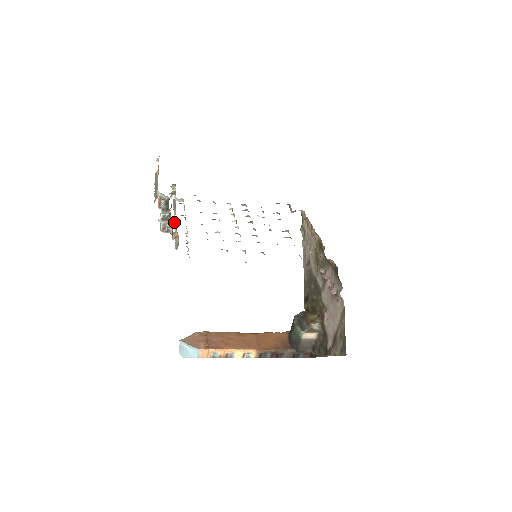
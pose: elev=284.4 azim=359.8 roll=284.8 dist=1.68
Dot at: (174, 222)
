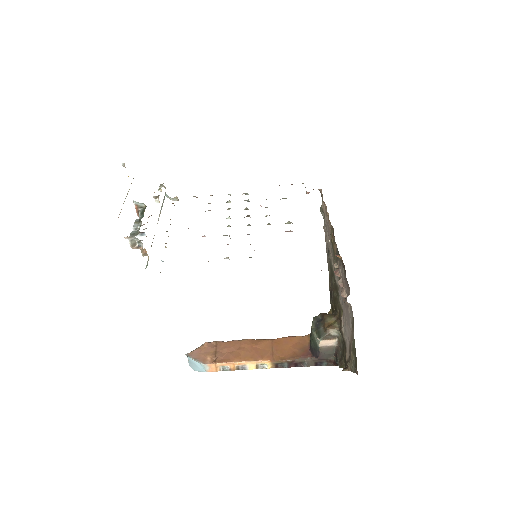
Dot at: occluded
